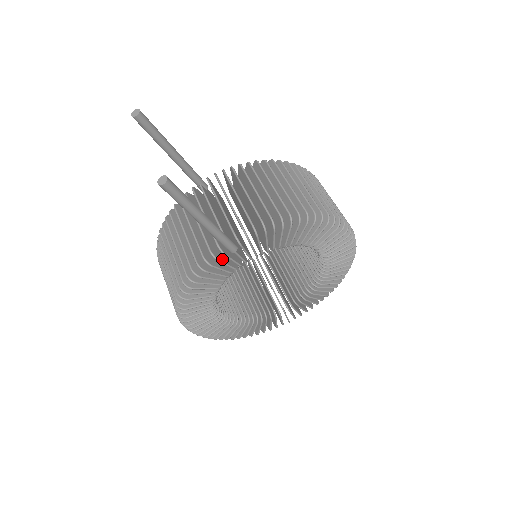
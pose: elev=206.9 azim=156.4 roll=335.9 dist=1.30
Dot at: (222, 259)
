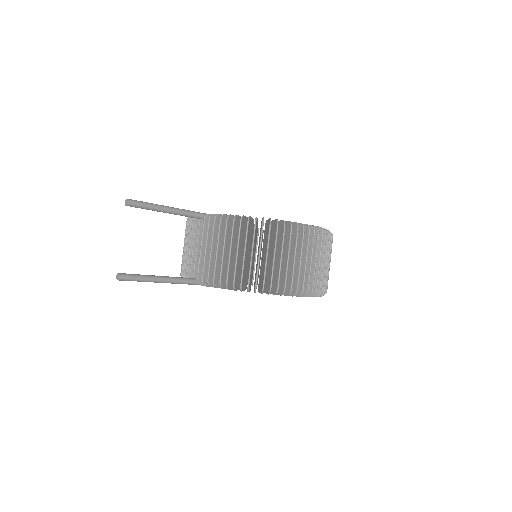
Dot at: occluded
